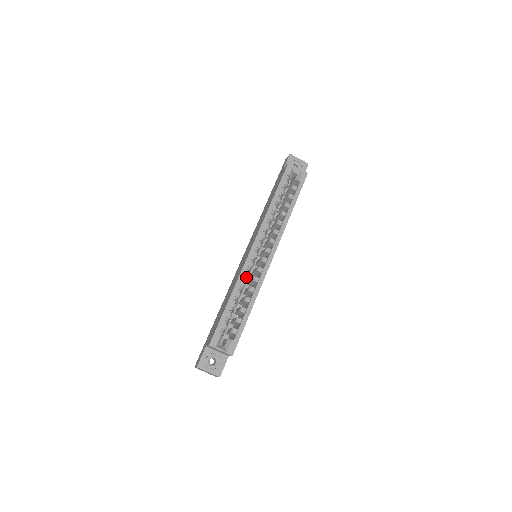
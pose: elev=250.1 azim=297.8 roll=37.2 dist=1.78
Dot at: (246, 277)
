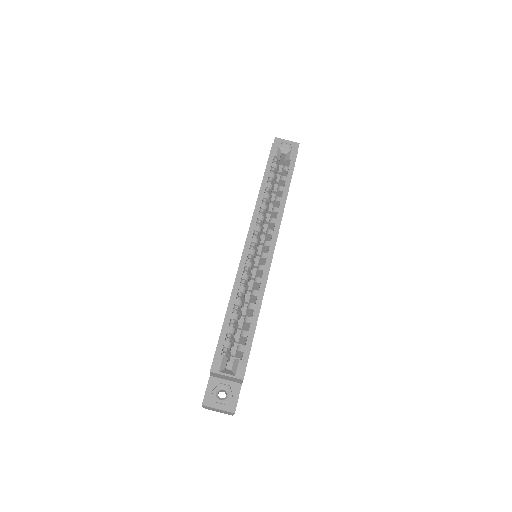
Dot at: (245, 280)
